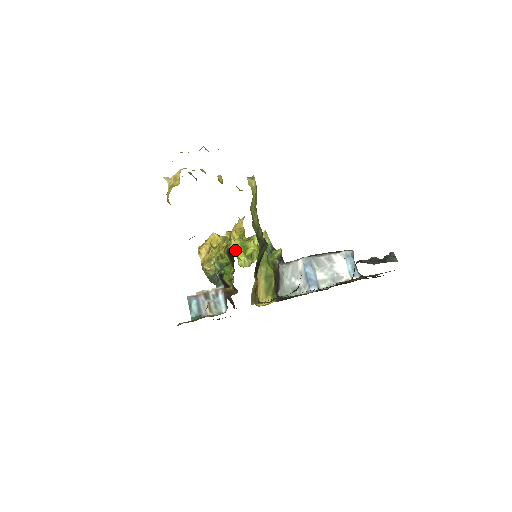
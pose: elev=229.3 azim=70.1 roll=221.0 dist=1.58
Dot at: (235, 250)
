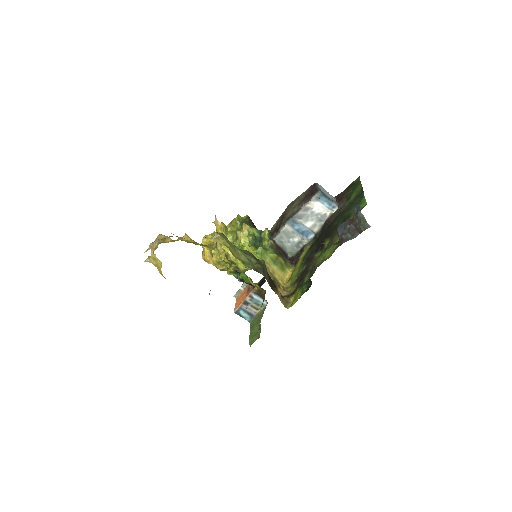
Dot at: (237, 261)
